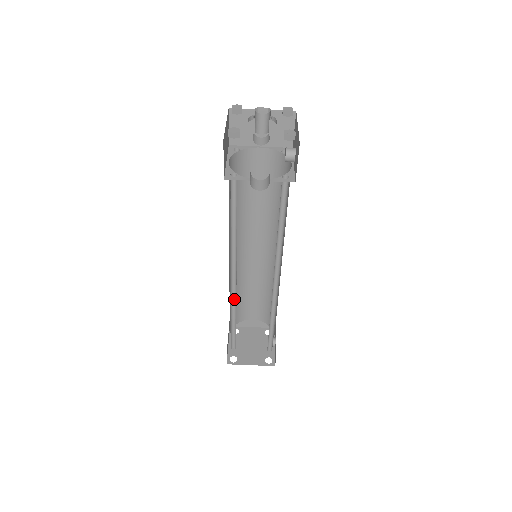
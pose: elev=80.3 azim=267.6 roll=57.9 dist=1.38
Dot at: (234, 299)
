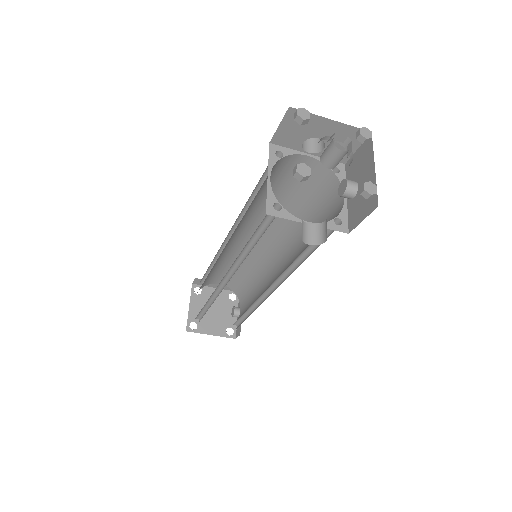
Dot at: (217, 290)
